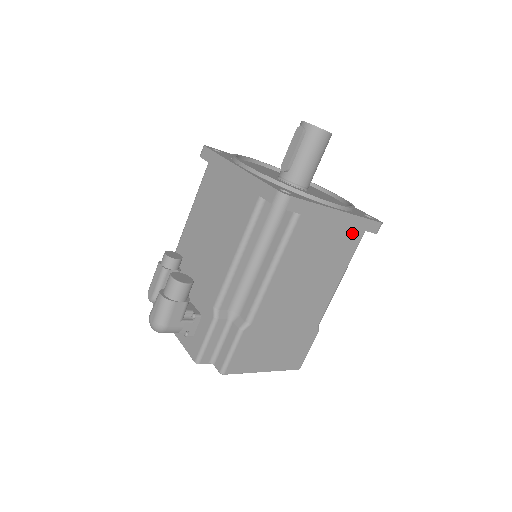
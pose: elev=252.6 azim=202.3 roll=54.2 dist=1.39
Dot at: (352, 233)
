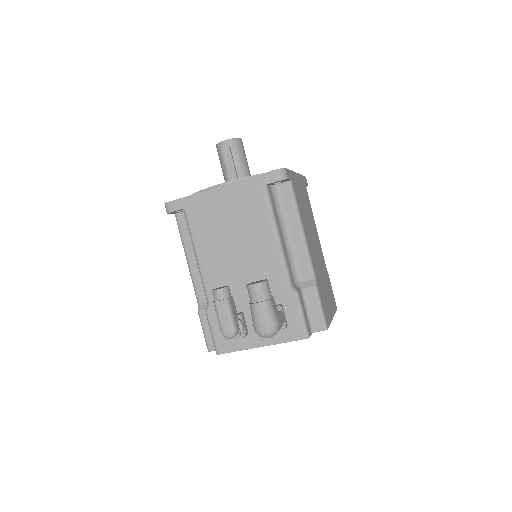
Dot at: (304, 188)
